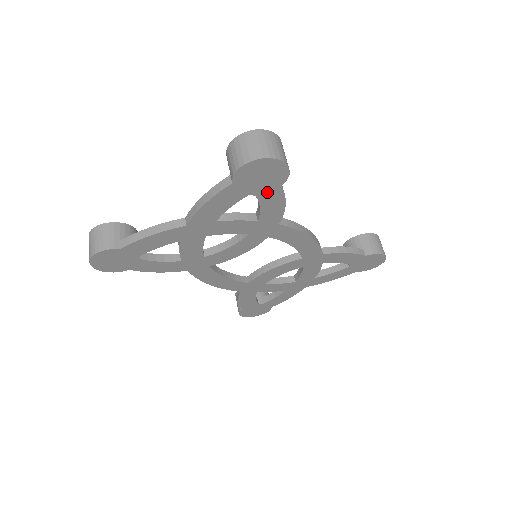
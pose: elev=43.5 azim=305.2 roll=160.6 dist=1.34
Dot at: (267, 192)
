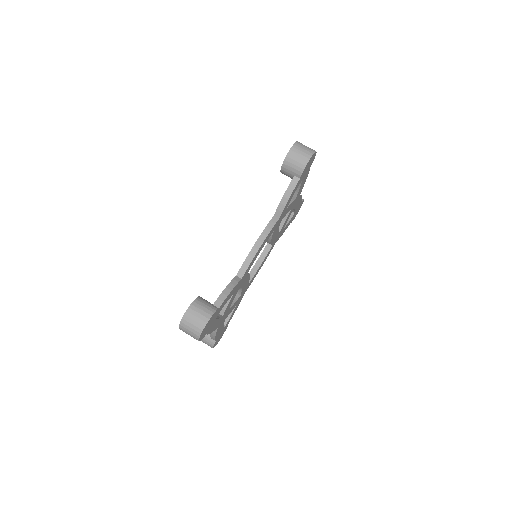
Dot at: (219, 311)
